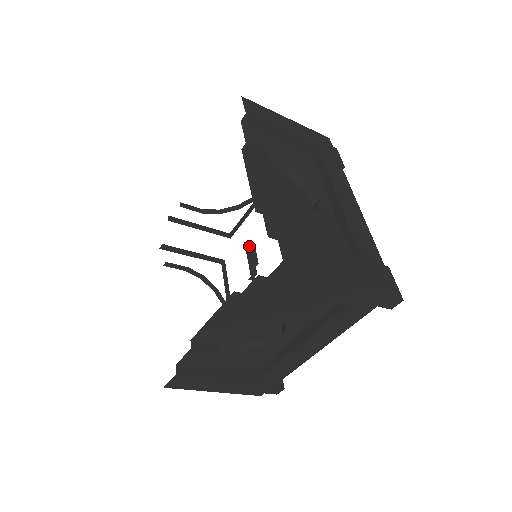
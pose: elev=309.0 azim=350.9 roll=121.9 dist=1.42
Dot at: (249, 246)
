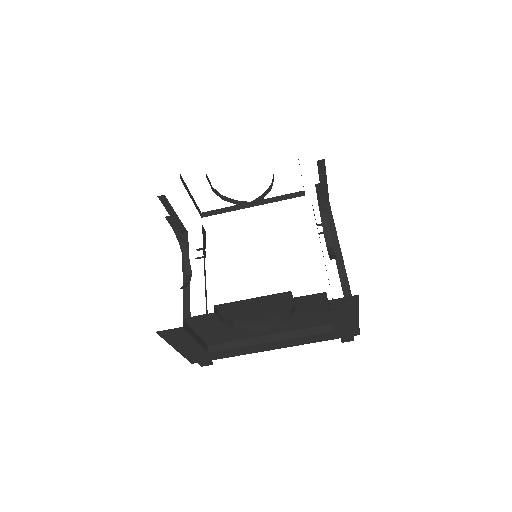
Dot at: (204, 230)
